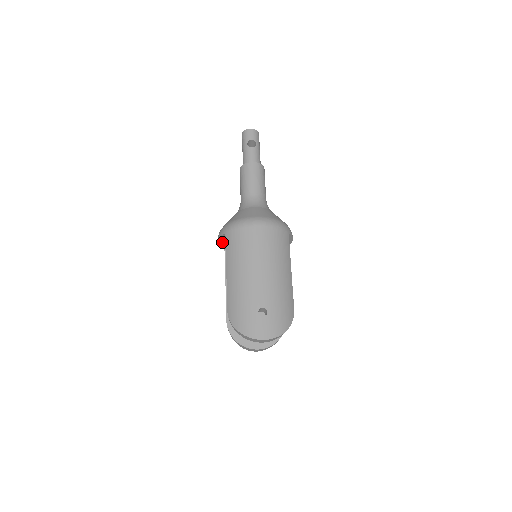
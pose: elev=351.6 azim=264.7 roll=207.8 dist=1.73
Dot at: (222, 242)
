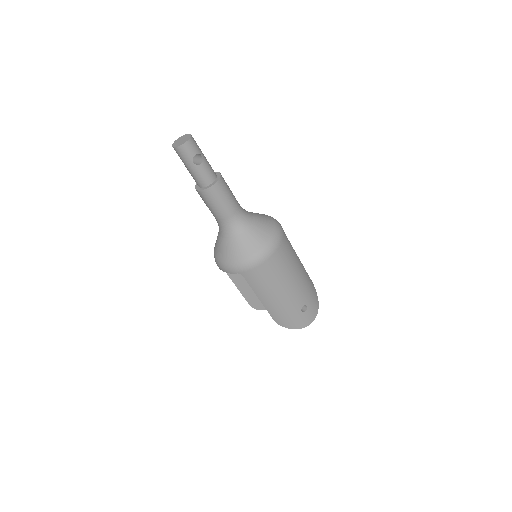
Dot at: occluded
